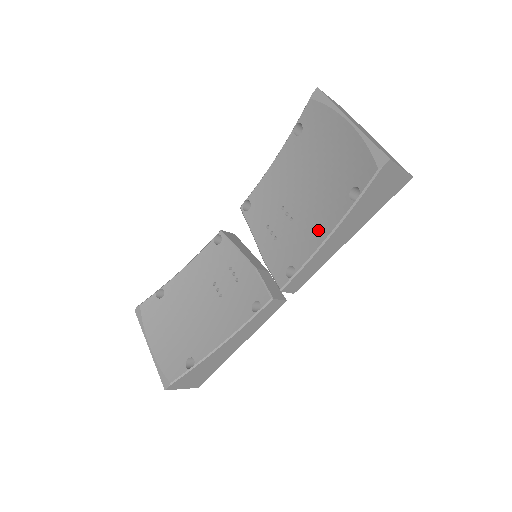
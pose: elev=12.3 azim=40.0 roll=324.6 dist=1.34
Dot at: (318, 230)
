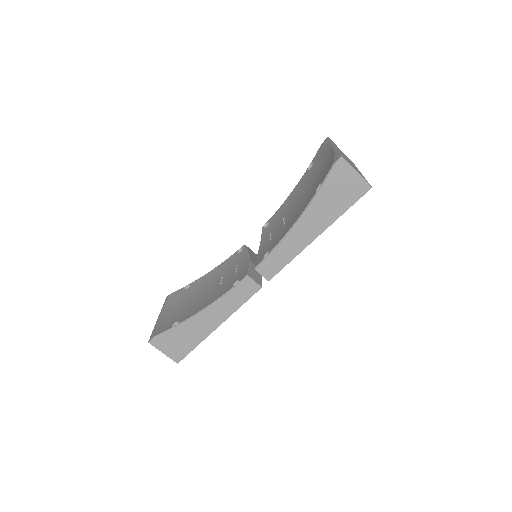
Dot at: (293, 221)
